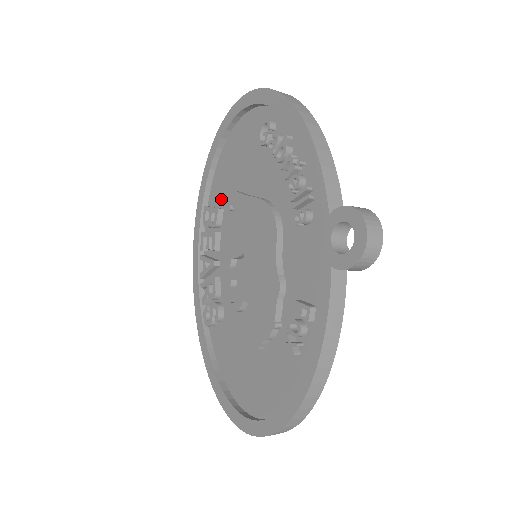
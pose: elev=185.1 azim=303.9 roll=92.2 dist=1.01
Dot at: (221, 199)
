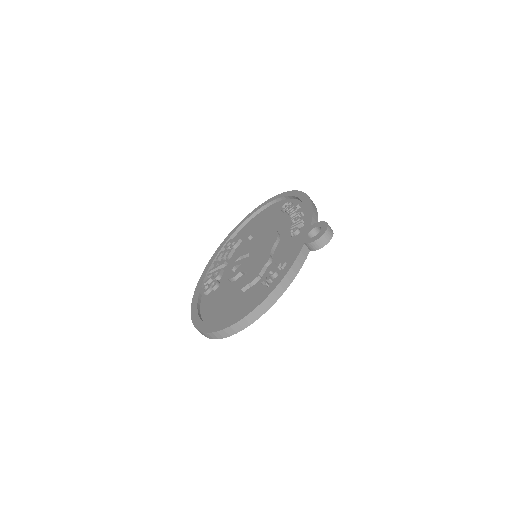
Dot at: (242, 237)
